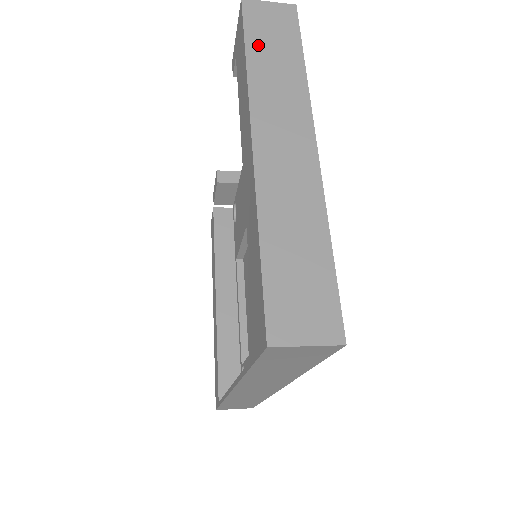
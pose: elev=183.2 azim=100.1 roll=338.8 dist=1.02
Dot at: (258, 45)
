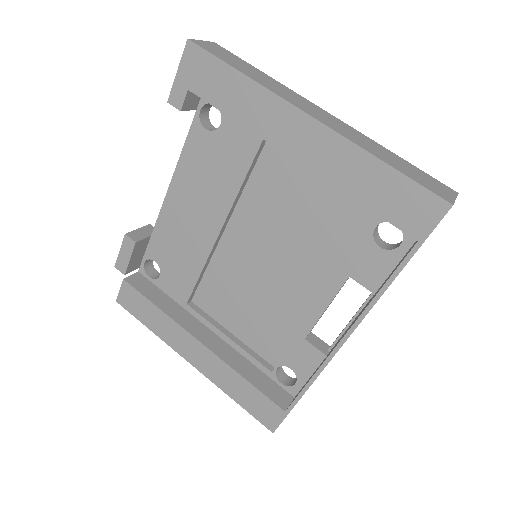
Dot at: (235, 65)
